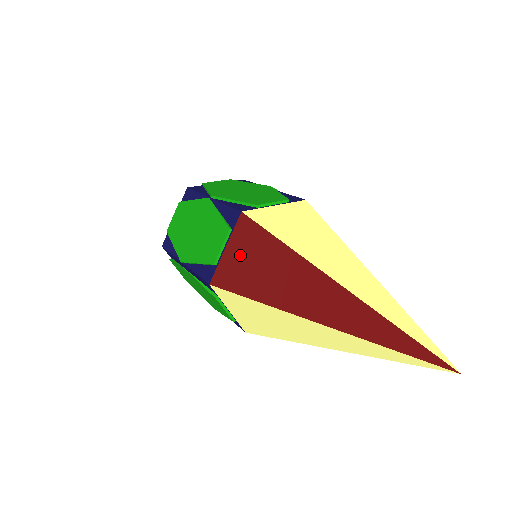
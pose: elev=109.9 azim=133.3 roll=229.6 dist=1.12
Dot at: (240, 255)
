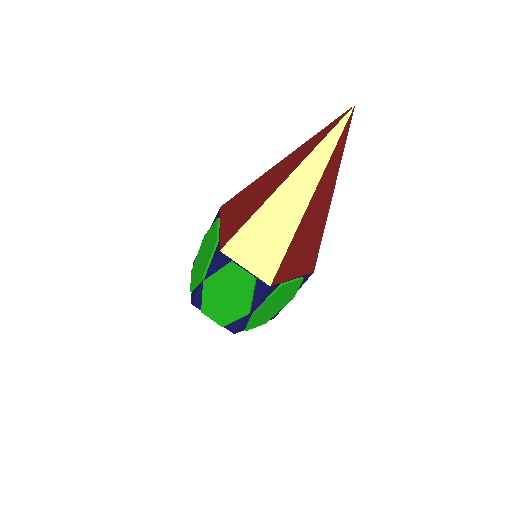
Dot at: (229, 219)
